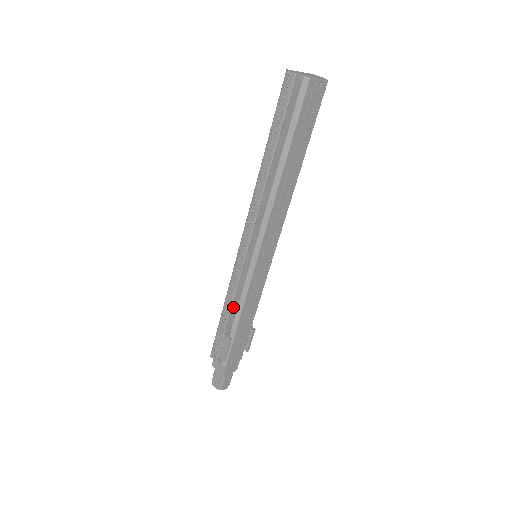
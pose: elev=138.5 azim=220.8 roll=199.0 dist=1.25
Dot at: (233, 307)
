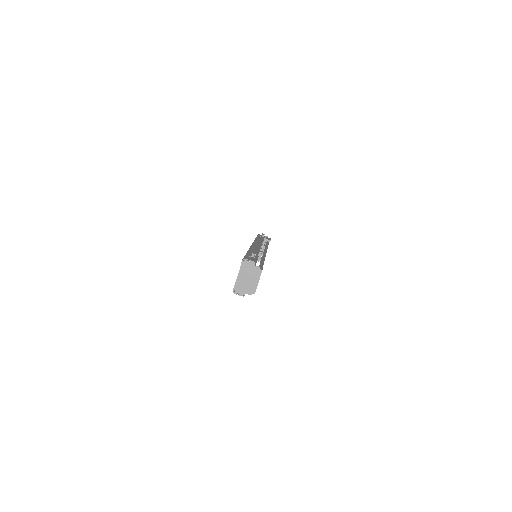
Dot at: occluded
